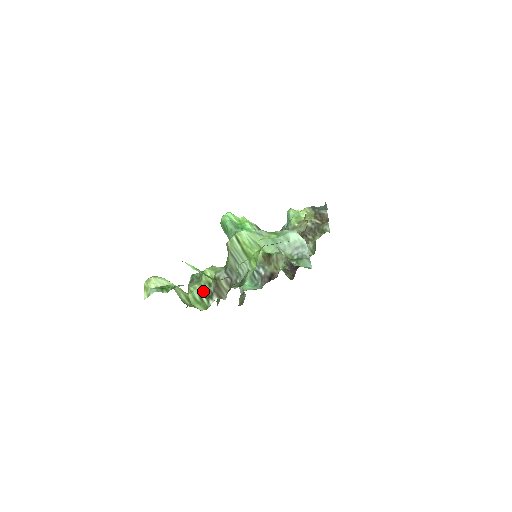
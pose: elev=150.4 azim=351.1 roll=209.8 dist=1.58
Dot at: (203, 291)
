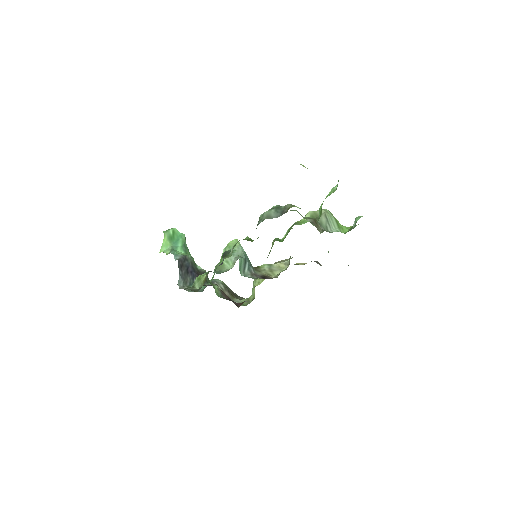
Dot at: occluded
